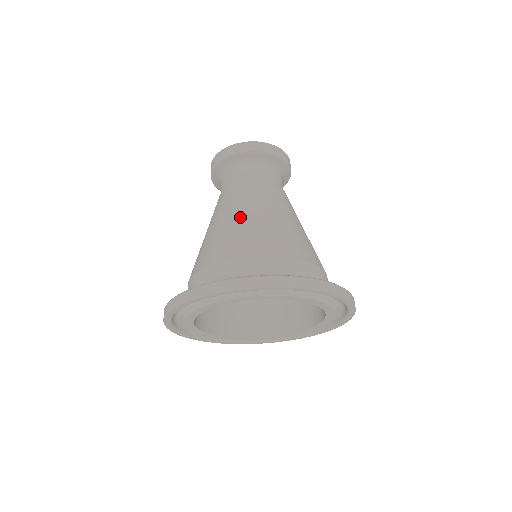
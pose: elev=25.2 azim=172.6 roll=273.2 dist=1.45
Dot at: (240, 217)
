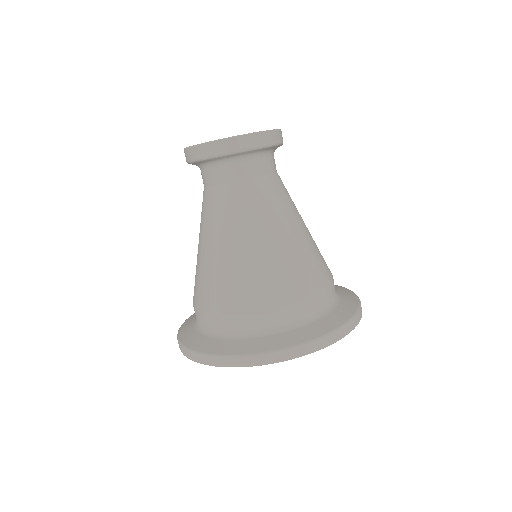
Dot at: (198, 252)
